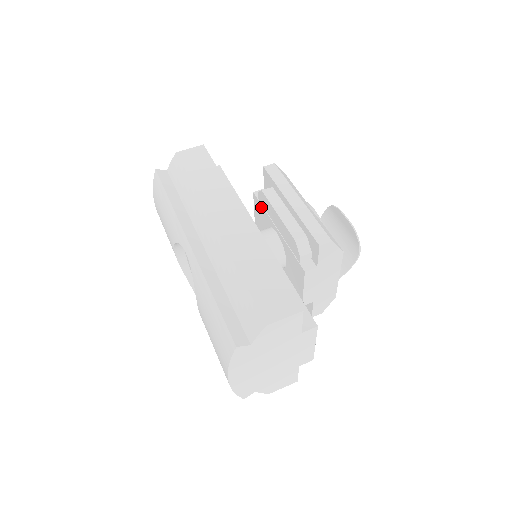
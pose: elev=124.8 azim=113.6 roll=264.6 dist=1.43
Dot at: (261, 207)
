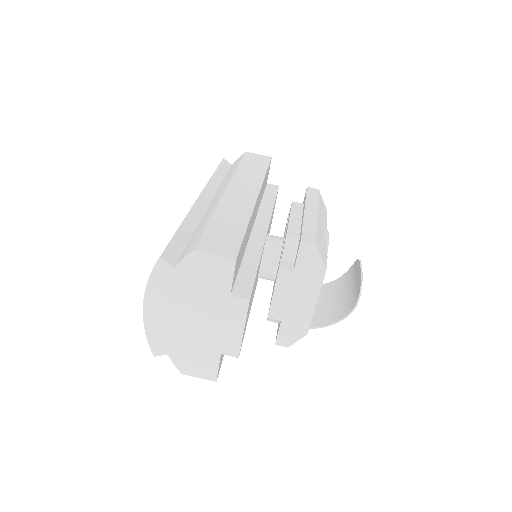
Dot at: occluded
